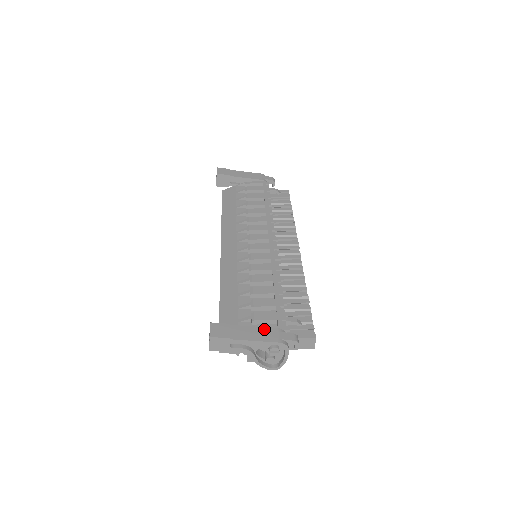
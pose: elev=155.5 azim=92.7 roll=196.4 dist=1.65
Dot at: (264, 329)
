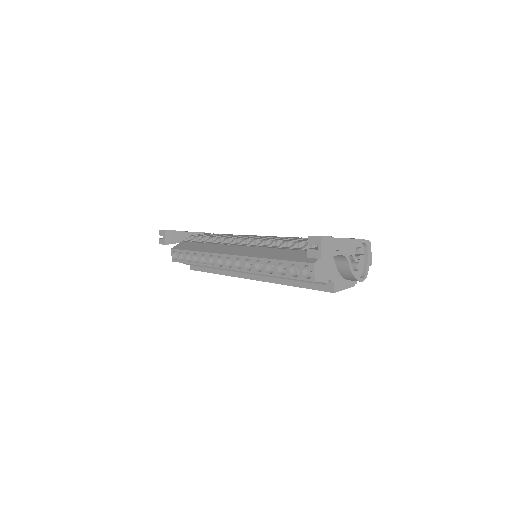
Dot at: occluded
